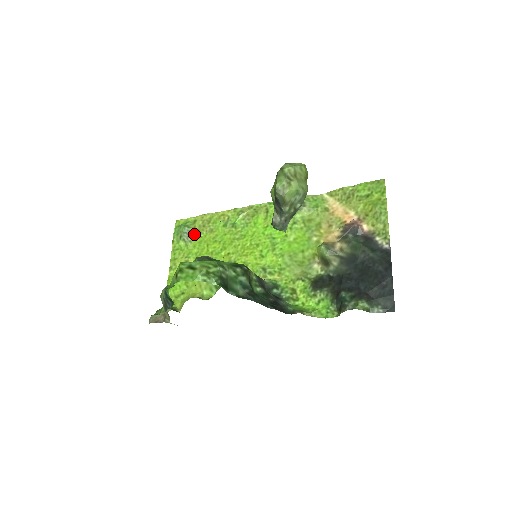
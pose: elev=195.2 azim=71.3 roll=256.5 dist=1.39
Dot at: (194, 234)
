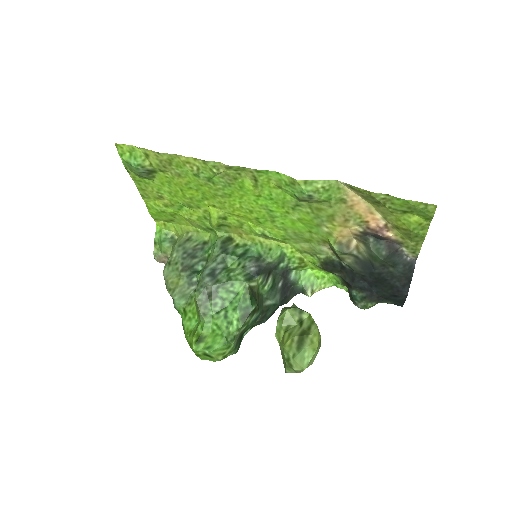
Dot at: (154, 171)
